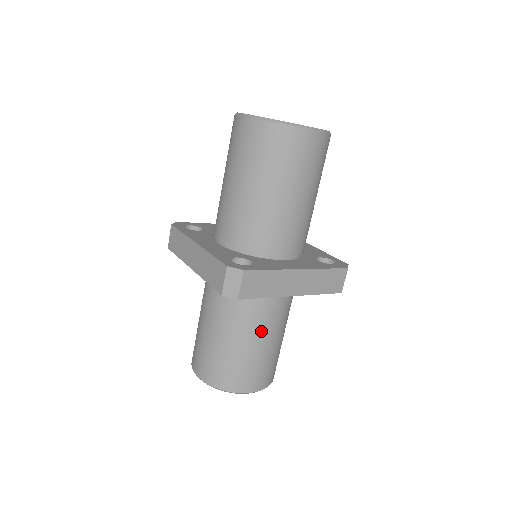
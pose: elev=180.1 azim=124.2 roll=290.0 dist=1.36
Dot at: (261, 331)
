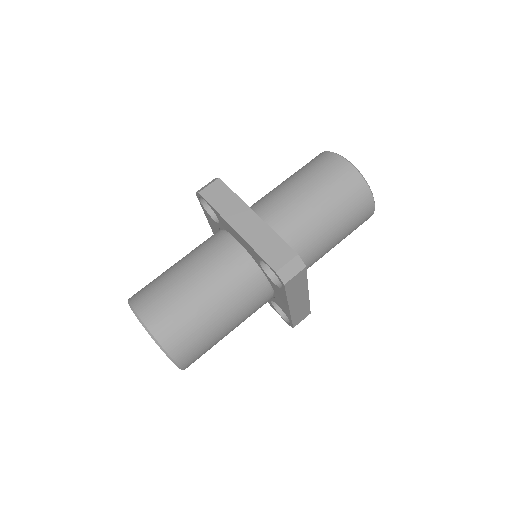
Dot at: (236, 319)
